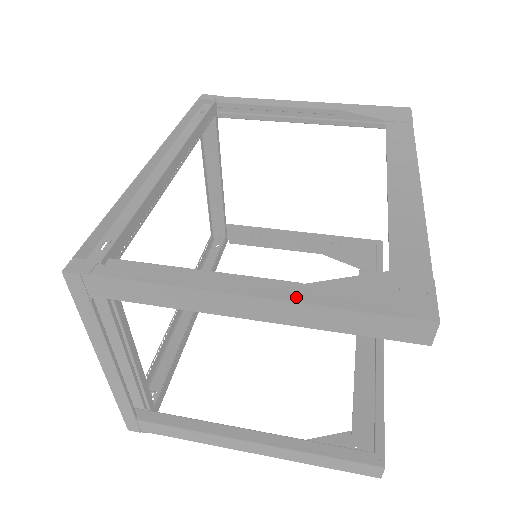
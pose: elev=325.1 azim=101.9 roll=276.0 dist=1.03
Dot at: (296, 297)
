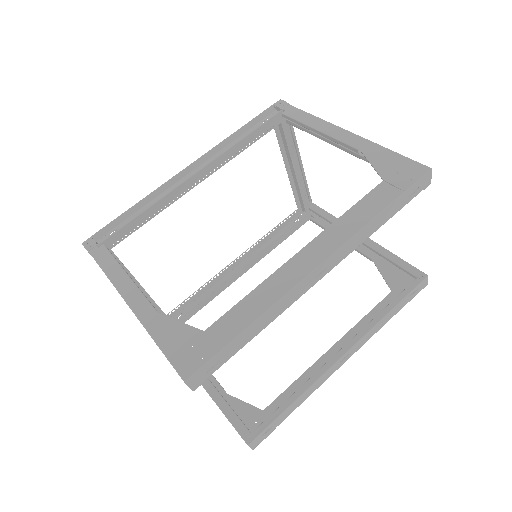
Dot at: (144, 319)
